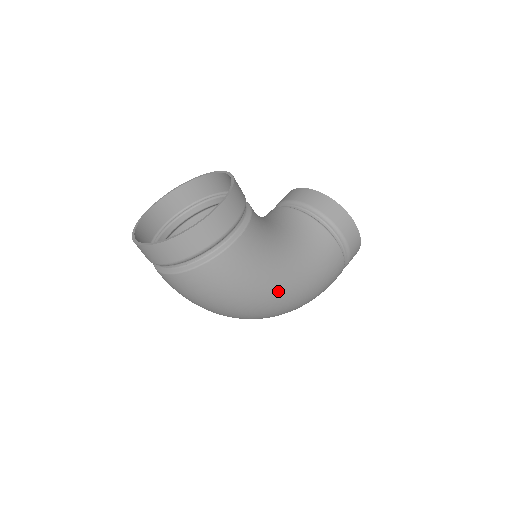
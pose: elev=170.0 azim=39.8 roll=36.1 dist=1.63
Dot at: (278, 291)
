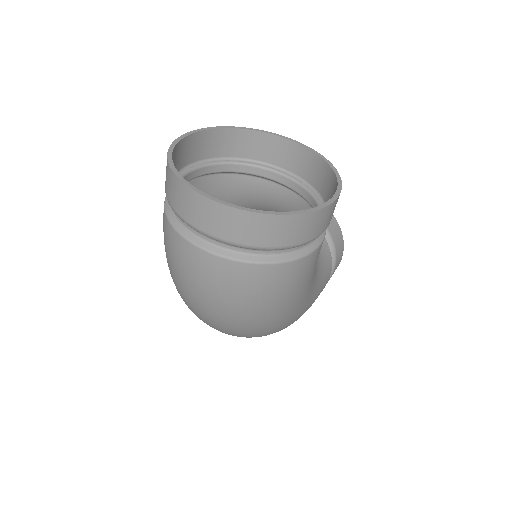
Dot at: (296, 314)
